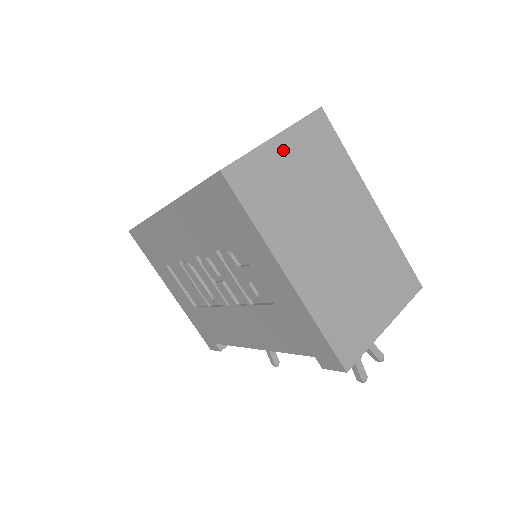
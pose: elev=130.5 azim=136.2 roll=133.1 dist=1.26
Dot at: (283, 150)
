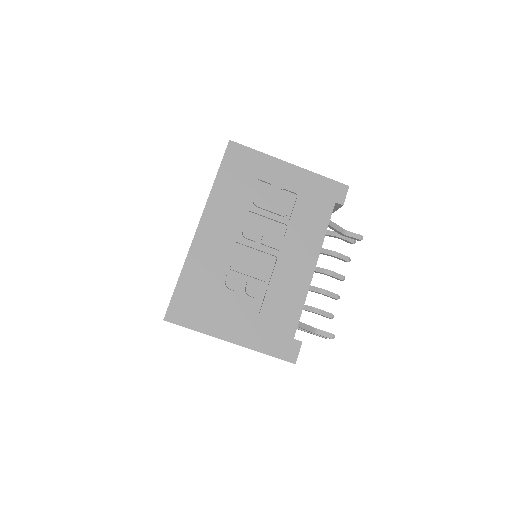
Dot at: occluded
